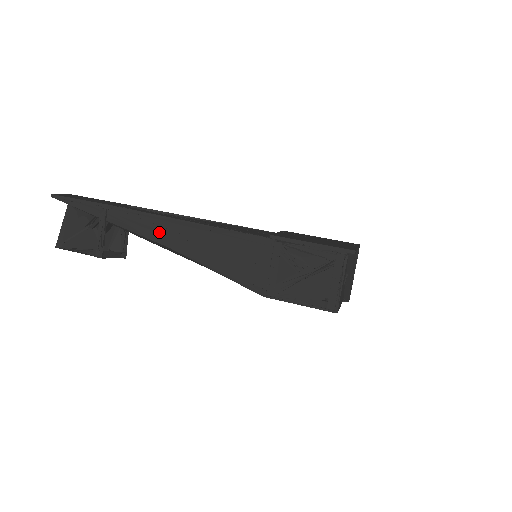
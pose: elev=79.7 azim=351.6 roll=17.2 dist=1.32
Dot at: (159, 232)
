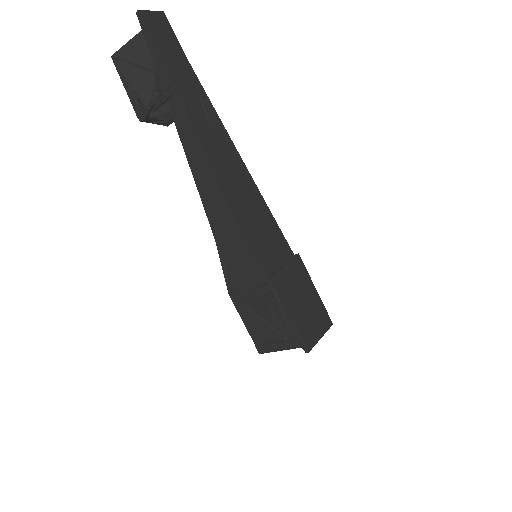
Dot at: (199, 167)
